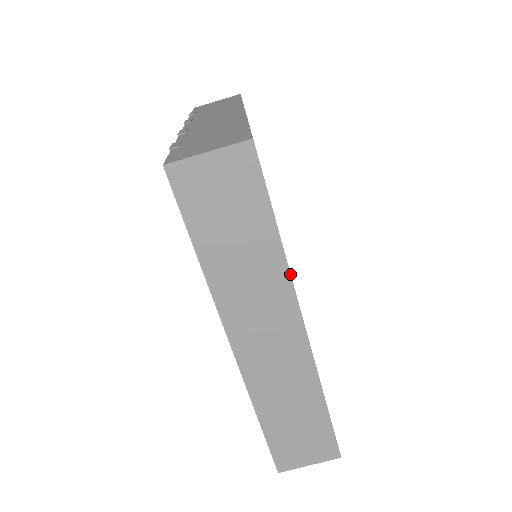
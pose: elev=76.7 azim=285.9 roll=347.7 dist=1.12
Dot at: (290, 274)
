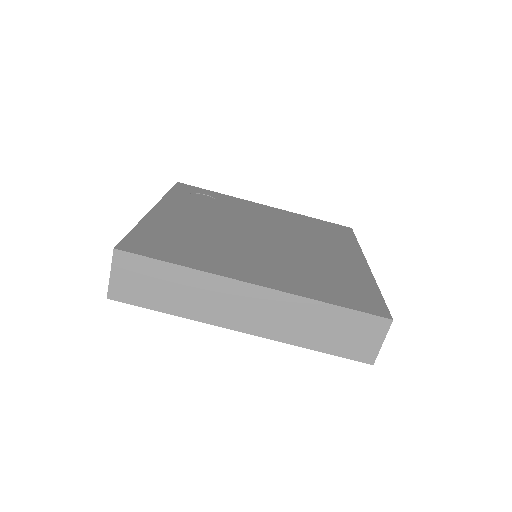
Dot at: (210, 273)
